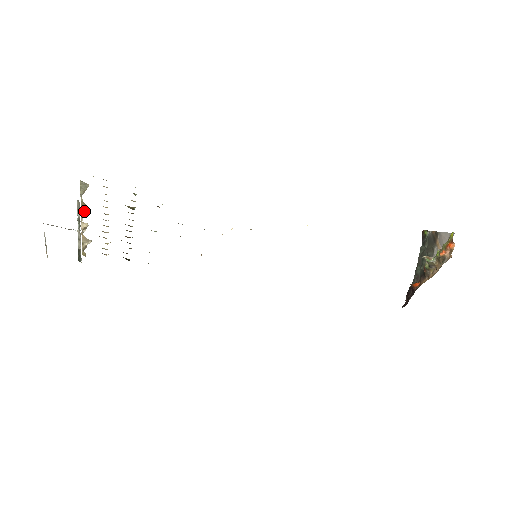
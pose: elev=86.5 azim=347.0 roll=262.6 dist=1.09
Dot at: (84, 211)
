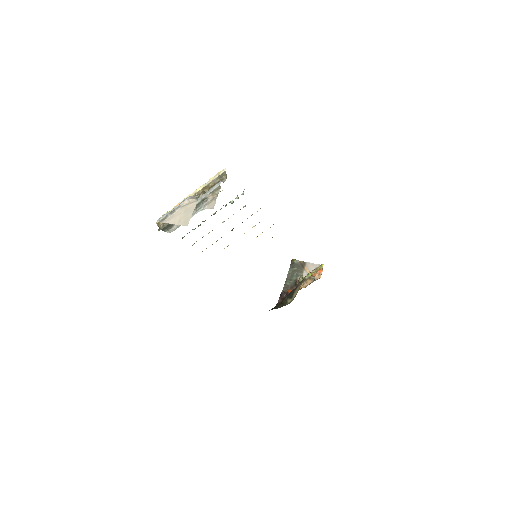
Dot at: (205, 193)
